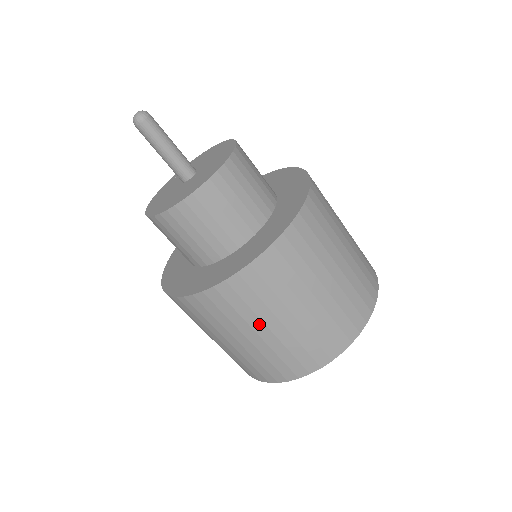
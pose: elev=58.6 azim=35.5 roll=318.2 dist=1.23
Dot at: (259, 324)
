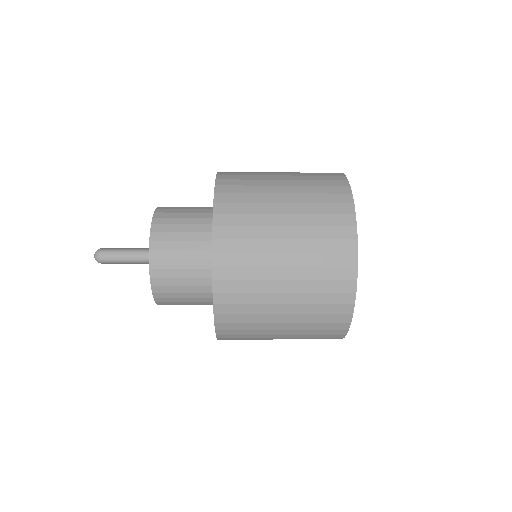
Dot at: occluded
